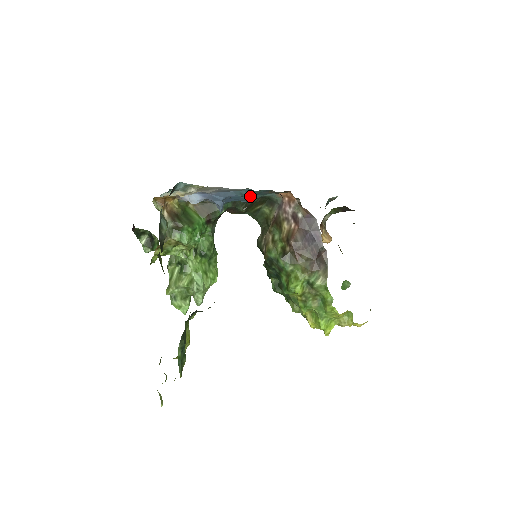
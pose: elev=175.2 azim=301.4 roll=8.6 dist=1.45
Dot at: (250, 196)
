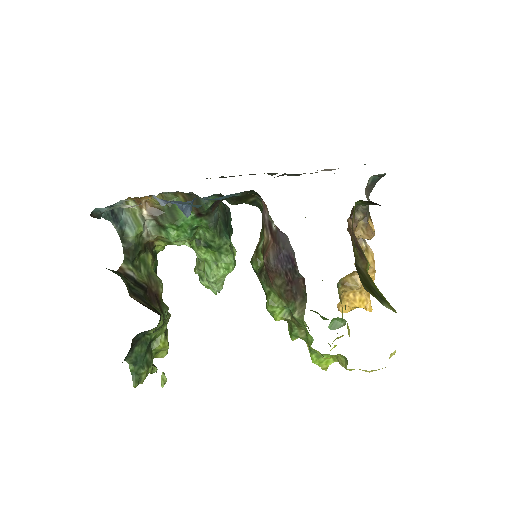
Dot at: occluded
